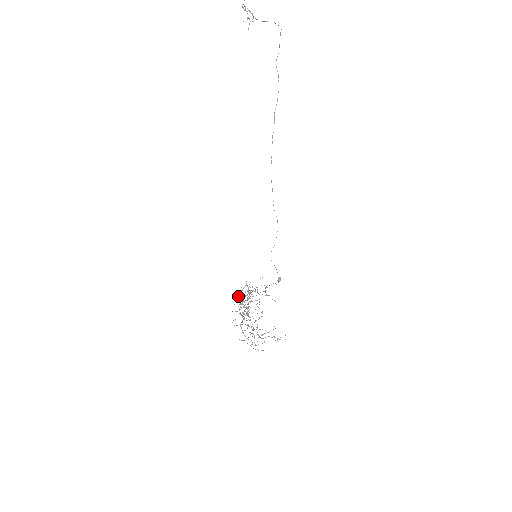
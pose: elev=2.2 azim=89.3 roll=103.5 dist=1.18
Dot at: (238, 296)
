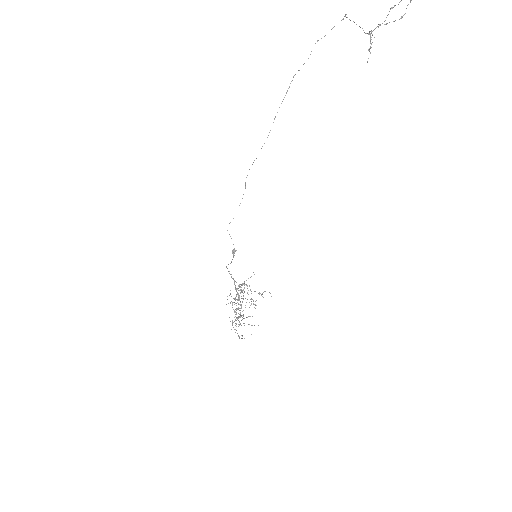
Dot at: (239, 296)
